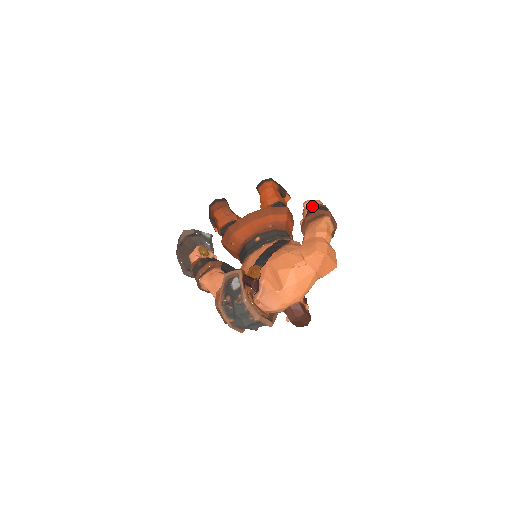
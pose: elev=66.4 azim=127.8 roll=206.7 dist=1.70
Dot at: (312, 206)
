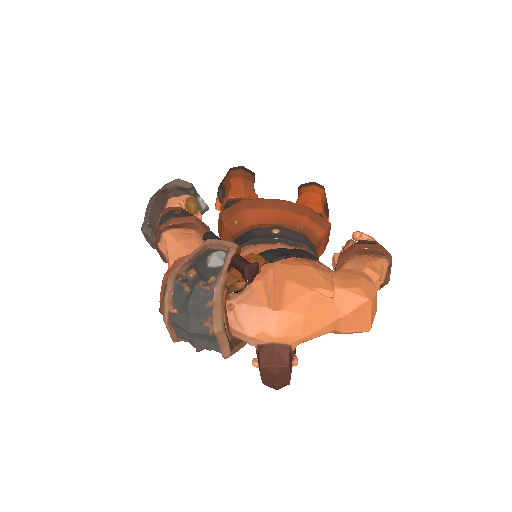
Dot at: occluded
